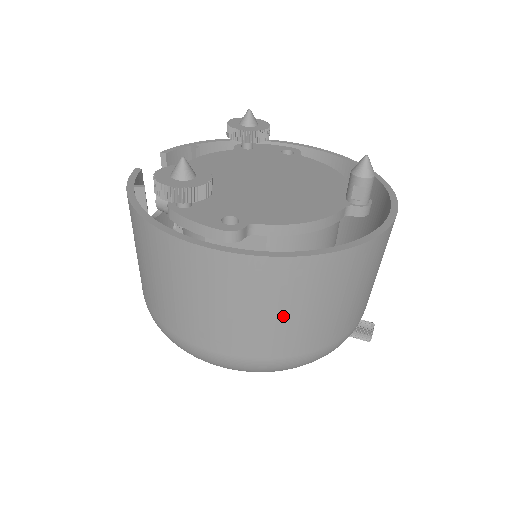
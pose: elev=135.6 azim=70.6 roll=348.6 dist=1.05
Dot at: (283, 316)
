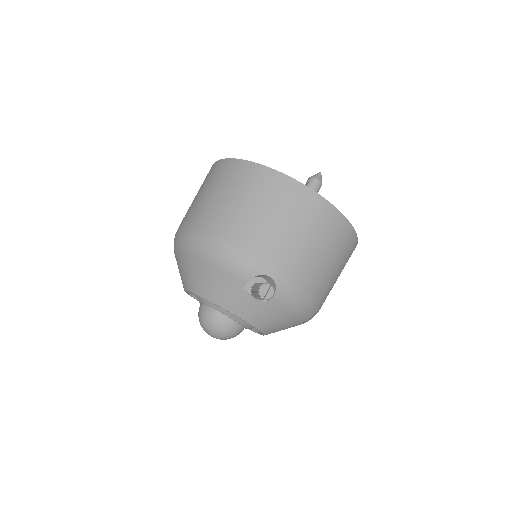
Dot at: (212, 195)
